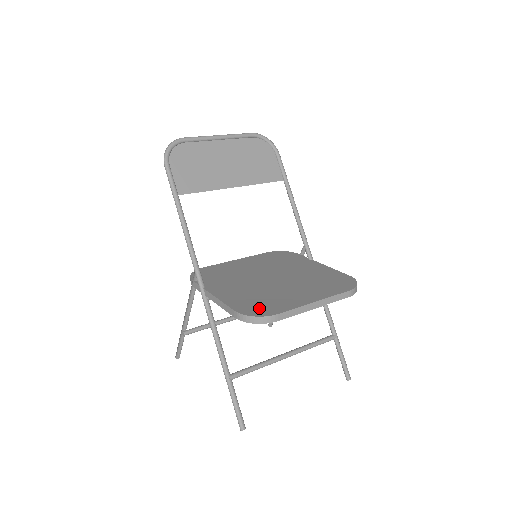
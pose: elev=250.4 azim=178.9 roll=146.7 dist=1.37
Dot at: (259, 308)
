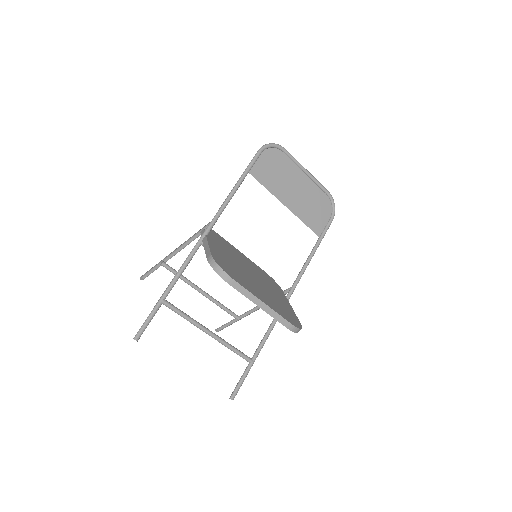
Dot at: (227, 268)
